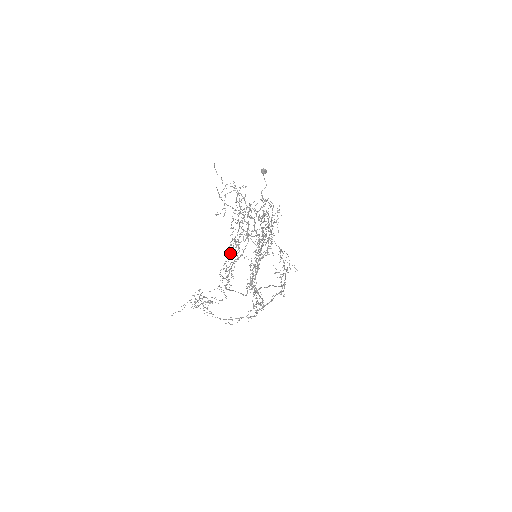
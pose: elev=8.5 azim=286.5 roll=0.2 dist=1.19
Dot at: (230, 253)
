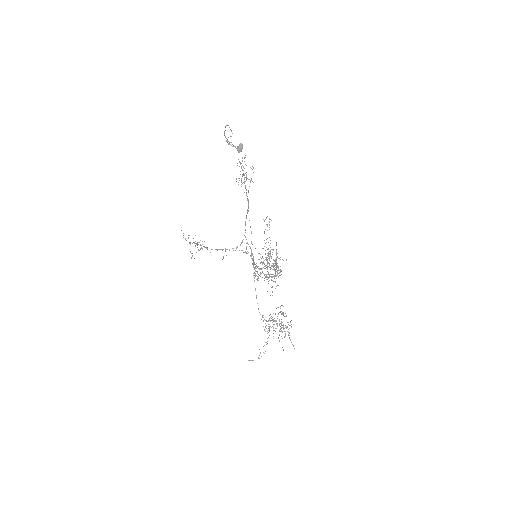
Dot at: occluded
